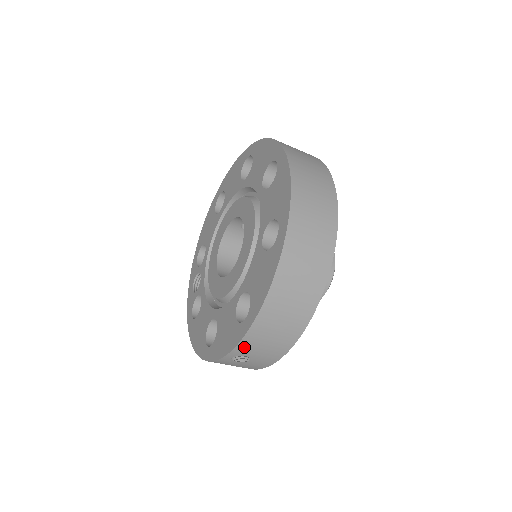
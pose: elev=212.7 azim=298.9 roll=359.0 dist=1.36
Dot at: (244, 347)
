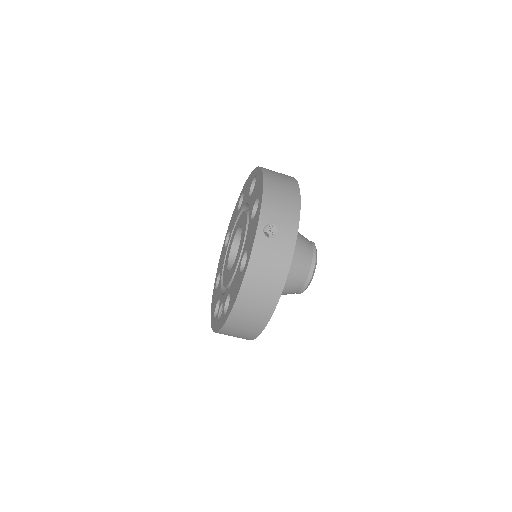
Dot at: (267, 211)
